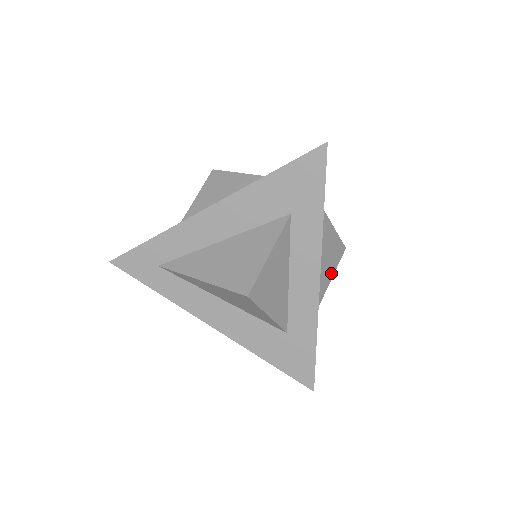
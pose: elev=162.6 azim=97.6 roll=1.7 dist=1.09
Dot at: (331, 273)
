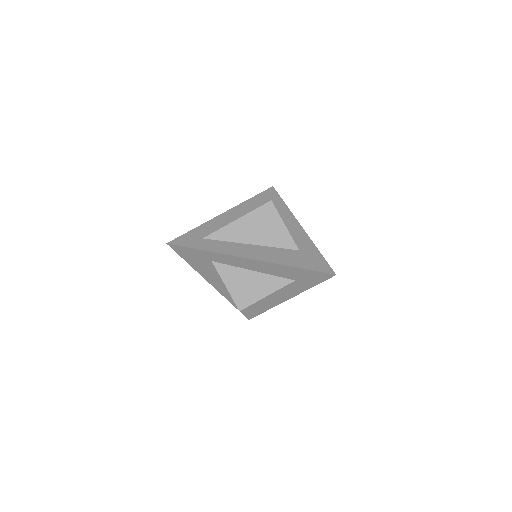
Dot at: occluded
